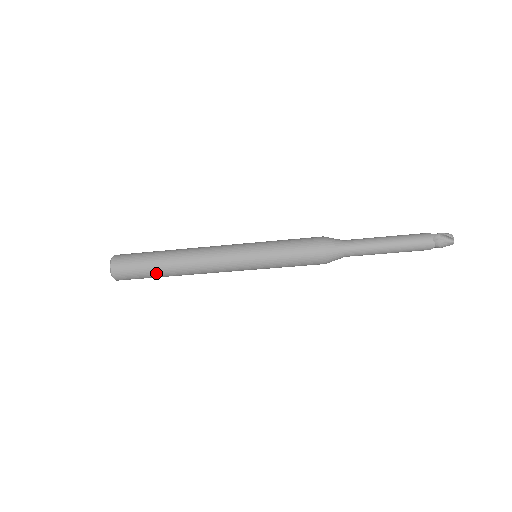
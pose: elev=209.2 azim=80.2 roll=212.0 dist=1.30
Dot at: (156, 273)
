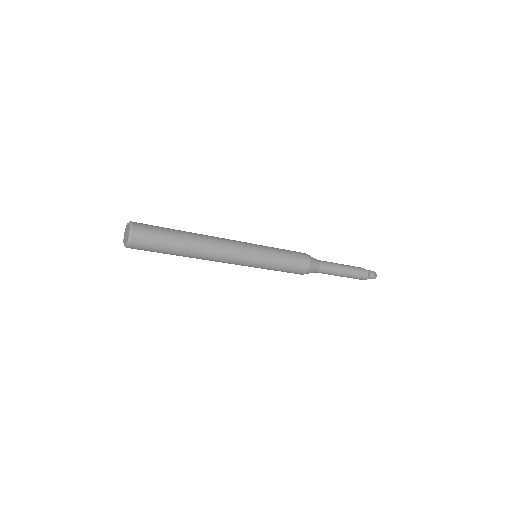
Dot at: (173, 252)
